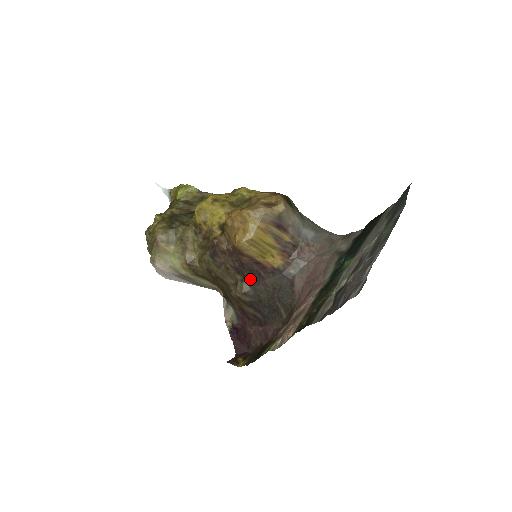
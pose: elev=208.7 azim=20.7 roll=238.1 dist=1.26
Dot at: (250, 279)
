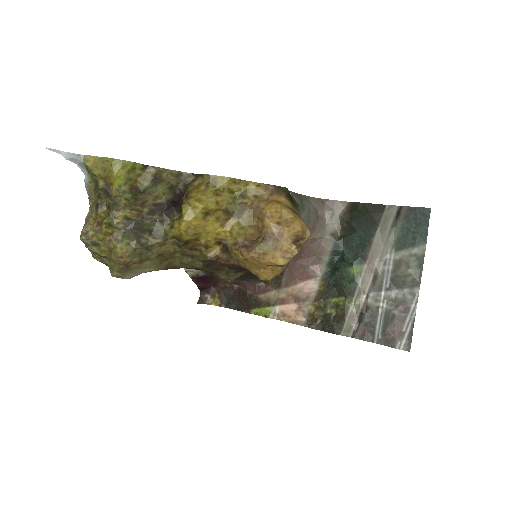
Dot at: (245, 270)
